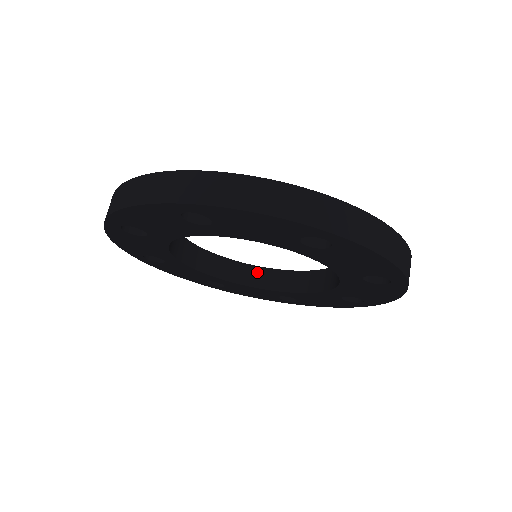
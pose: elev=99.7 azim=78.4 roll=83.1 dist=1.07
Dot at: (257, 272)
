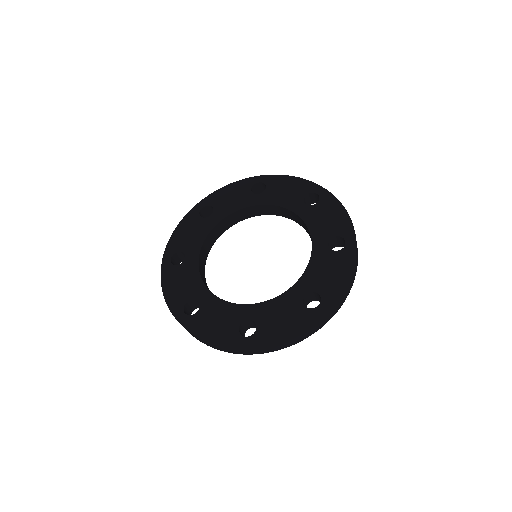
Dot at: (240, 213)
